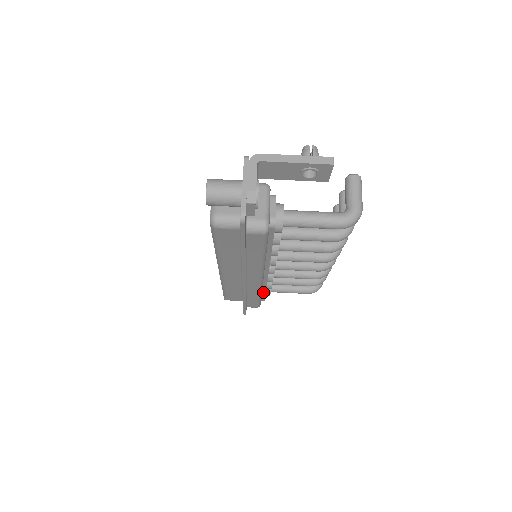
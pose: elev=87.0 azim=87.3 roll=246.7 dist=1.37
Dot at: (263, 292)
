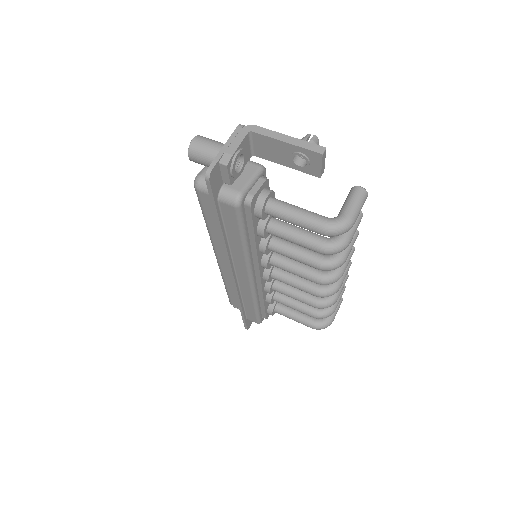
Dot at: (262, 305)
